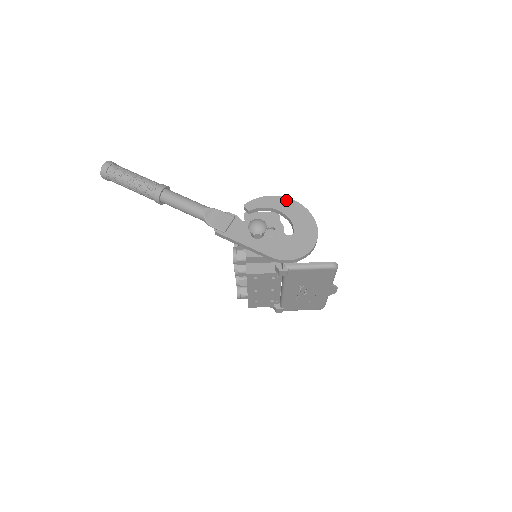
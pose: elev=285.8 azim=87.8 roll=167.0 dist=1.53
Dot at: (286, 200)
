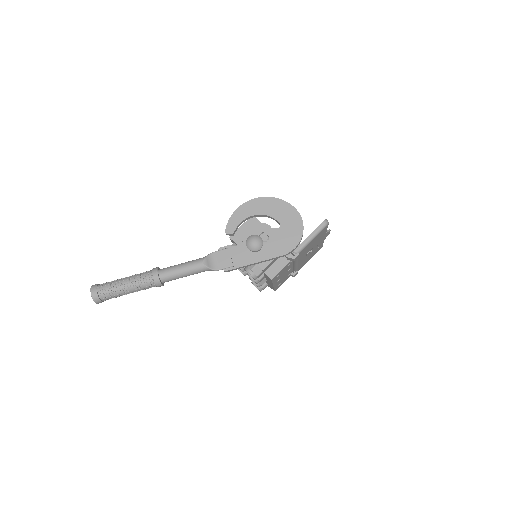
Dot at: (251, 203)
